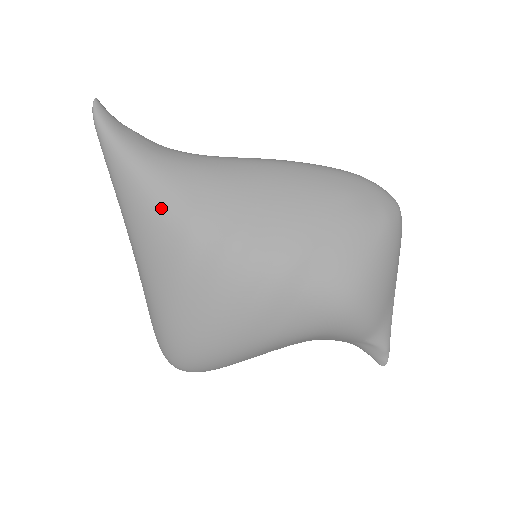
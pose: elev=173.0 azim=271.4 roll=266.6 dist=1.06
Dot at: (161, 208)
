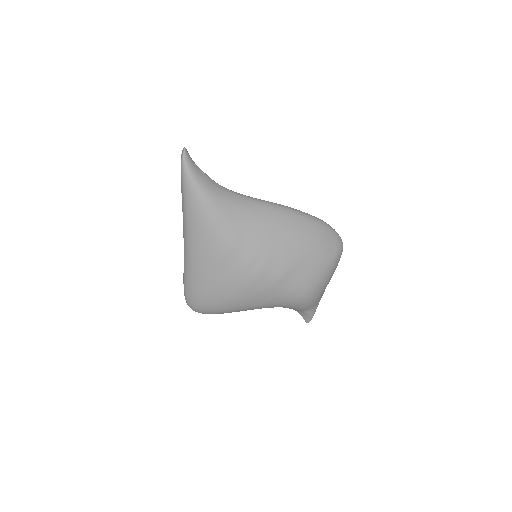
Dot at: (215, 230)
